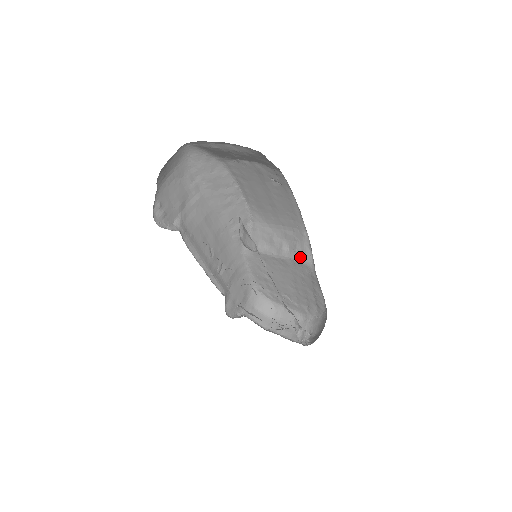
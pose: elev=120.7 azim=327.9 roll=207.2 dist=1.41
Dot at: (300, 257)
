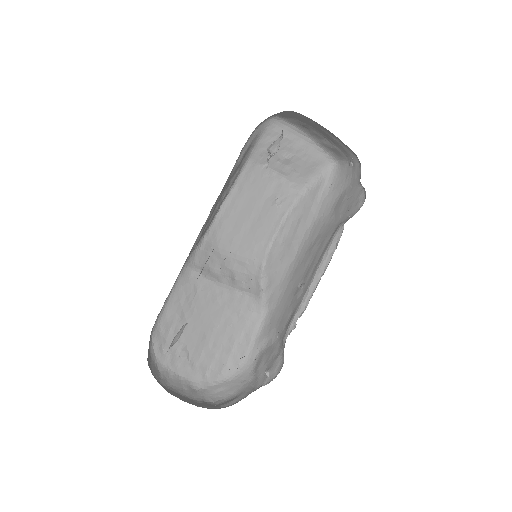
Dot at: (249, 289)
